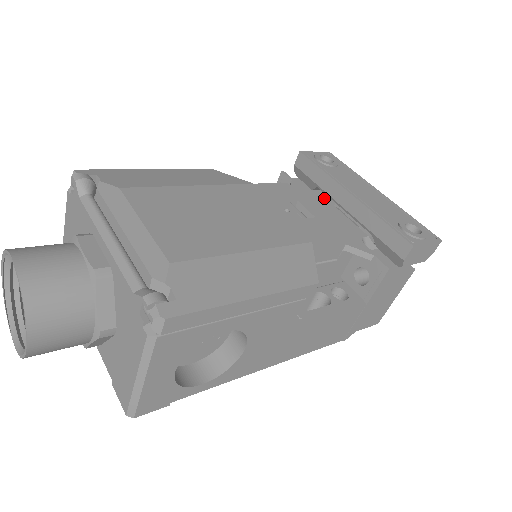
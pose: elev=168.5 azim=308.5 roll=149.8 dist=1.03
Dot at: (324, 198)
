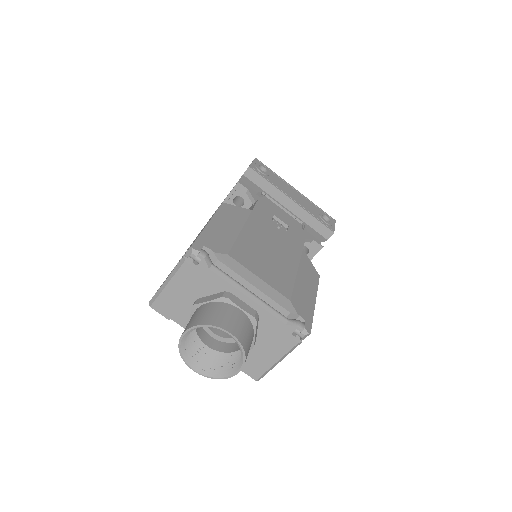
Dot at: (269, 200)
